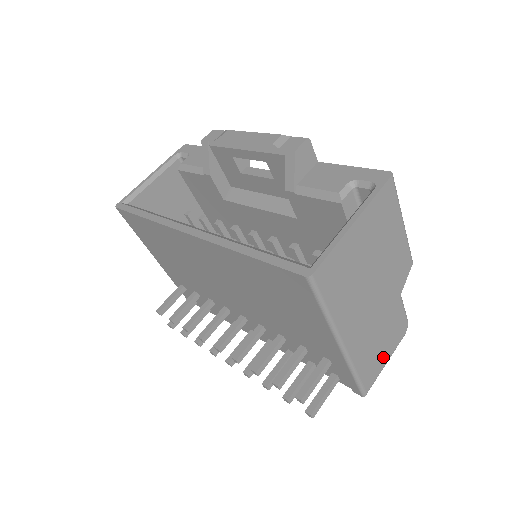
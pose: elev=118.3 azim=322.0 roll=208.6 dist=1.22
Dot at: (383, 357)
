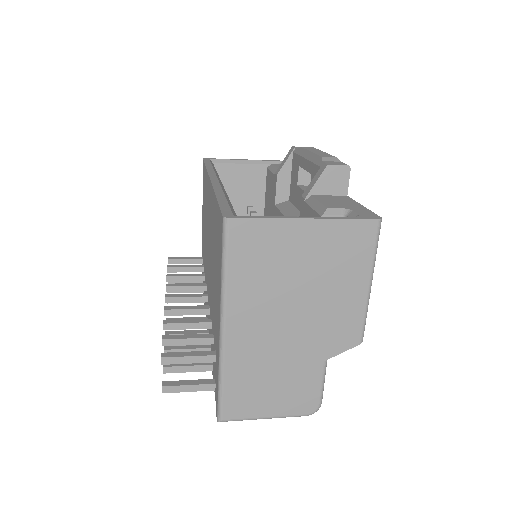
Dot at: (265, 405)
